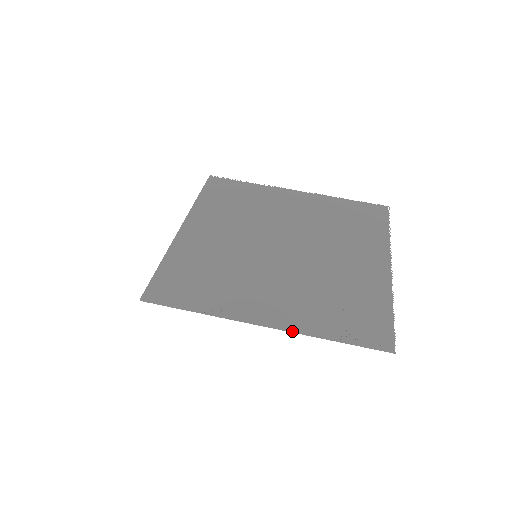
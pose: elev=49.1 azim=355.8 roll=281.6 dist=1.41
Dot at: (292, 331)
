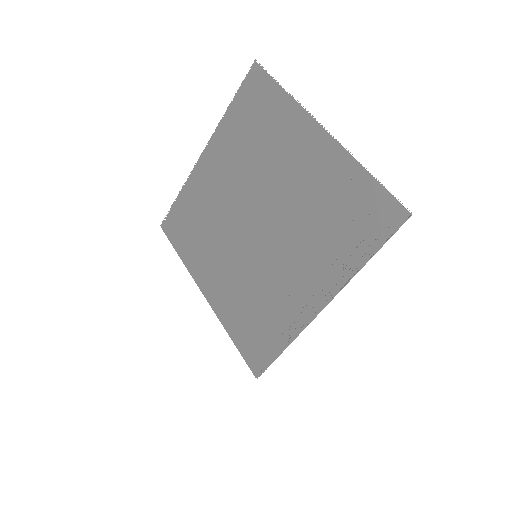
Dot at: (340, 289)
